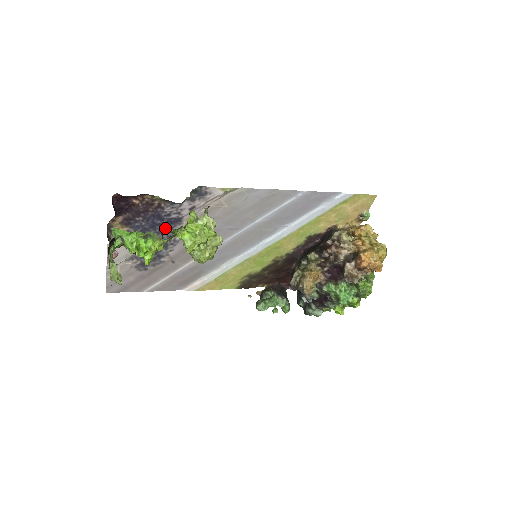
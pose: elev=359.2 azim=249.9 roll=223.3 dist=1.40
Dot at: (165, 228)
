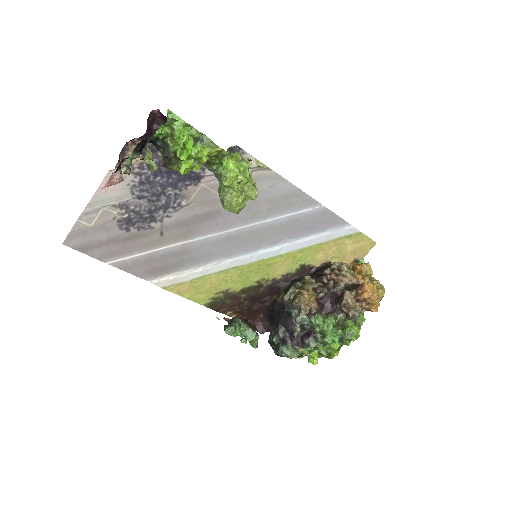
Dot at: (179, 182)
